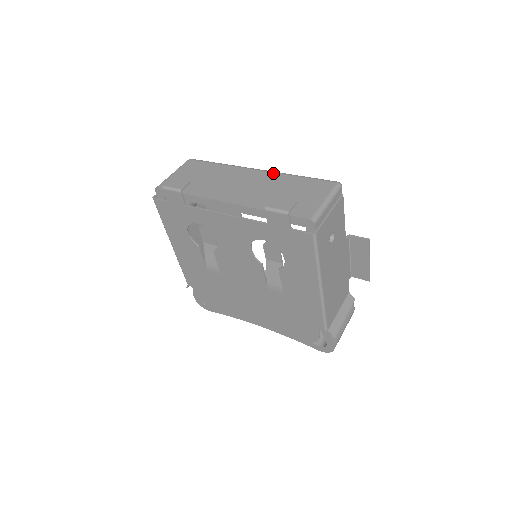
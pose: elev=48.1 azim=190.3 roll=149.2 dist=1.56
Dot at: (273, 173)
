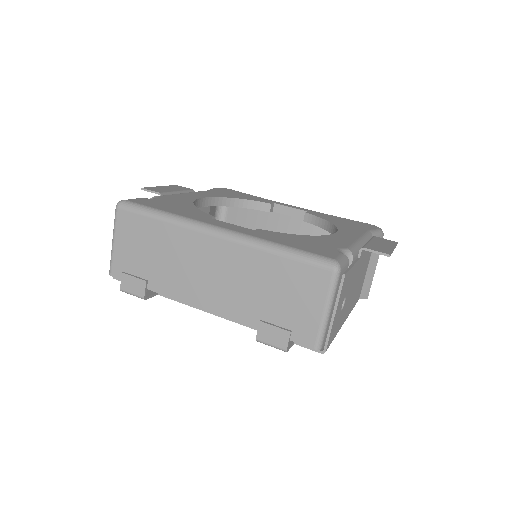
Dot at: (240, 246)
